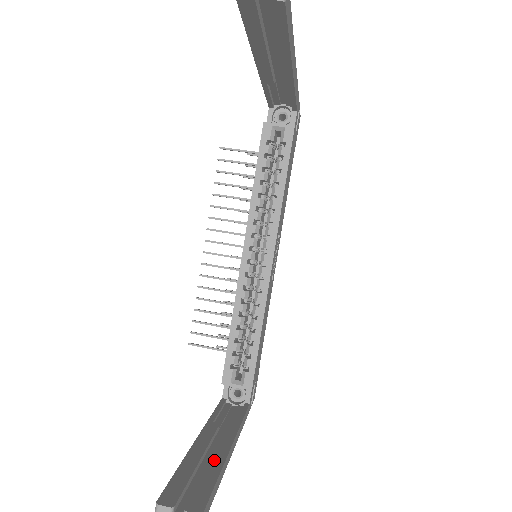
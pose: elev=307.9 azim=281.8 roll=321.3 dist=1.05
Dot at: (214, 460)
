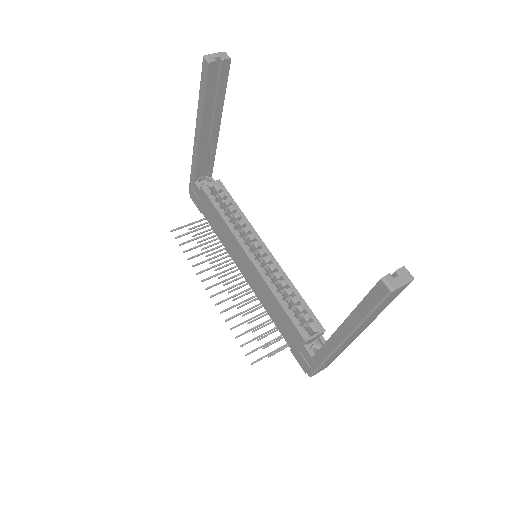
Dot at: occluded
